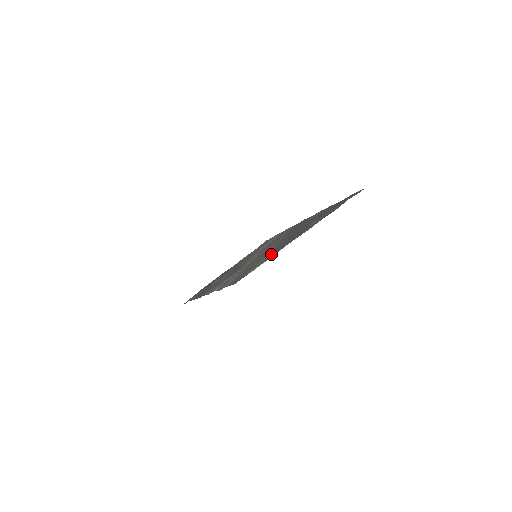
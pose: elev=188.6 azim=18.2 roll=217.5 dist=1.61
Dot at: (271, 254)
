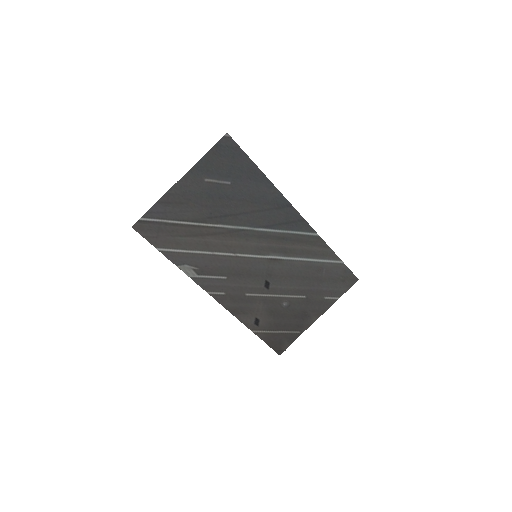
Dot at: (178, 212)
